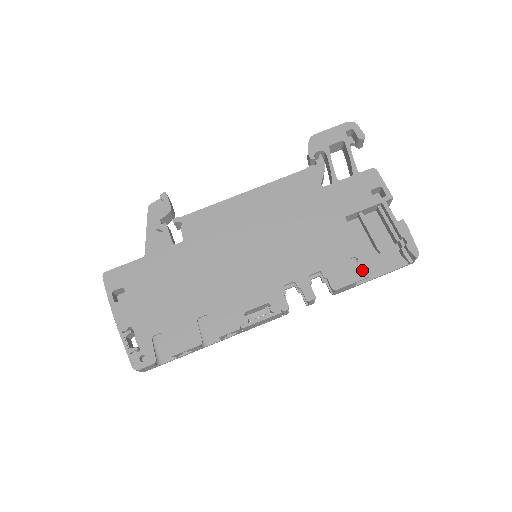
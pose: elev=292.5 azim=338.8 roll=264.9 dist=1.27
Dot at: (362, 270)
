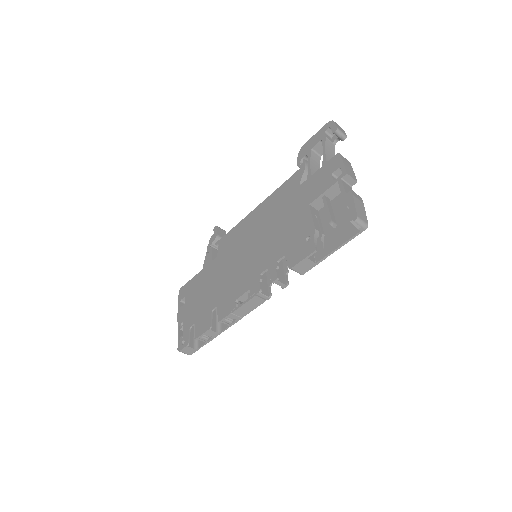
Dot at: (311, 246)
